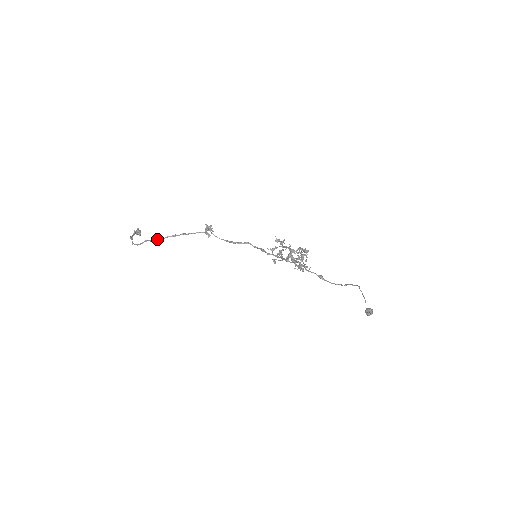
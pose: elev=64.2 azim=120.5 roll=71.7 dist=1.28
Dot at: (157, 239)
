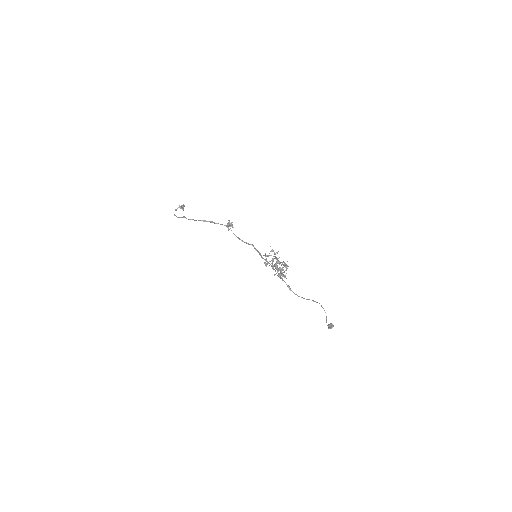
Dot at: (191, 219)
